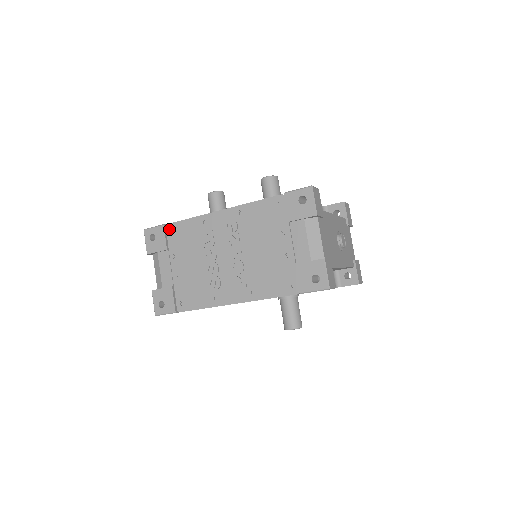
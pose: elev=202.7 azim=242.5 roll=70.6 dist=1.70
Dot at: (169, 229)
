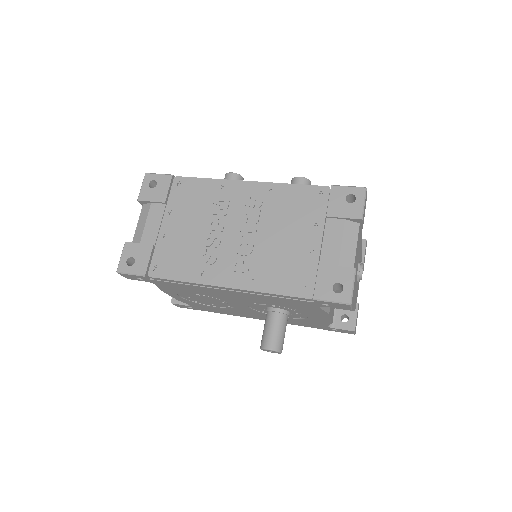
Dot at: (177, 182)
